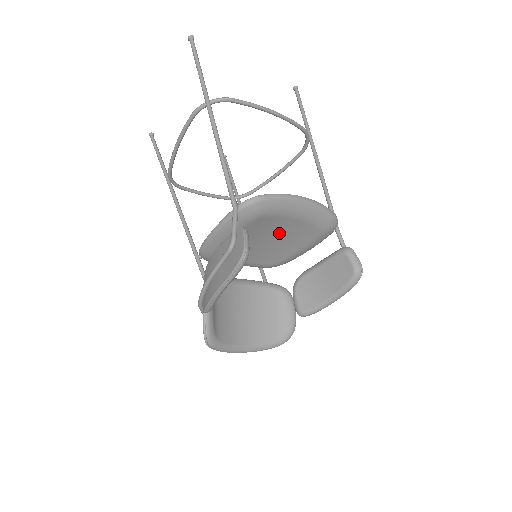
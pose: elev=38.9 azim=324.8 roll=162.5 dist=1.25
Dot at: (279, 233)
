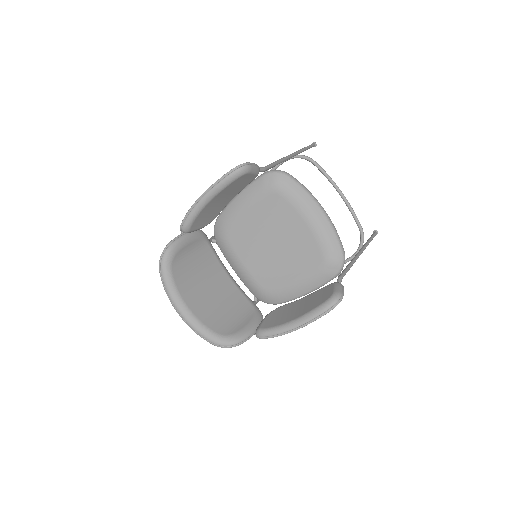
Dot at: (286, 236)
